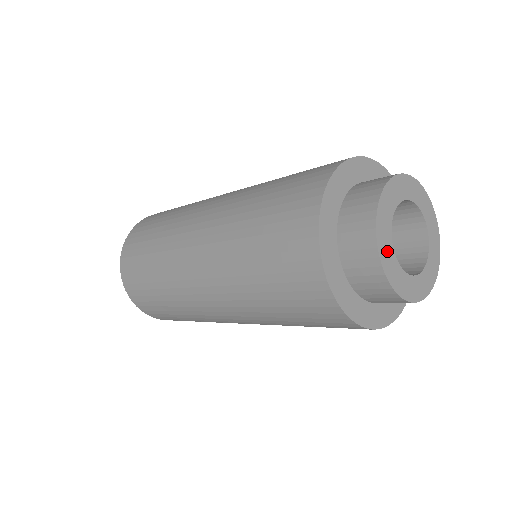
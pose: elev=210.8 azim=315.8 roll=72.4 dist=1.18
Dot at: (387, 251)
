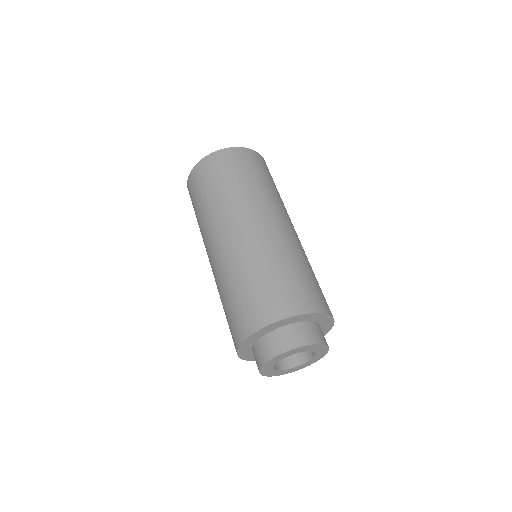
Dot at: (270, 372)
